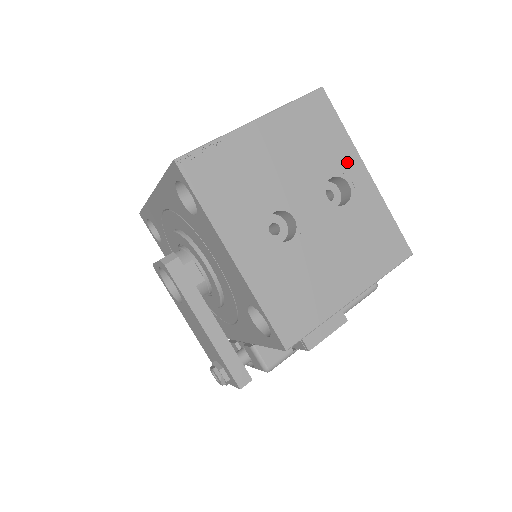
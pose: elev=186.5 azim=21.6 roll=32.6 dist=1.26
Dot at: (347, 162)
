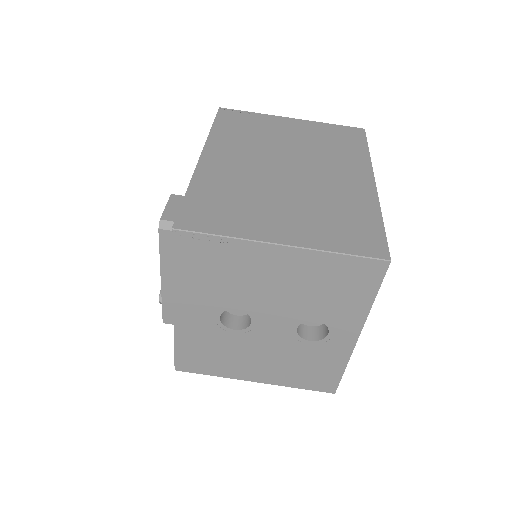
Dot at: (345, 321)
